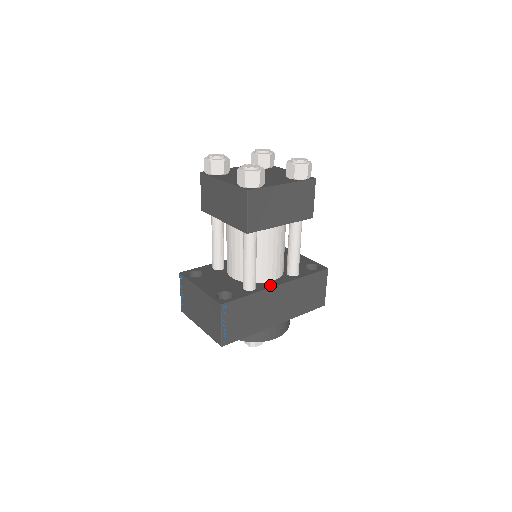
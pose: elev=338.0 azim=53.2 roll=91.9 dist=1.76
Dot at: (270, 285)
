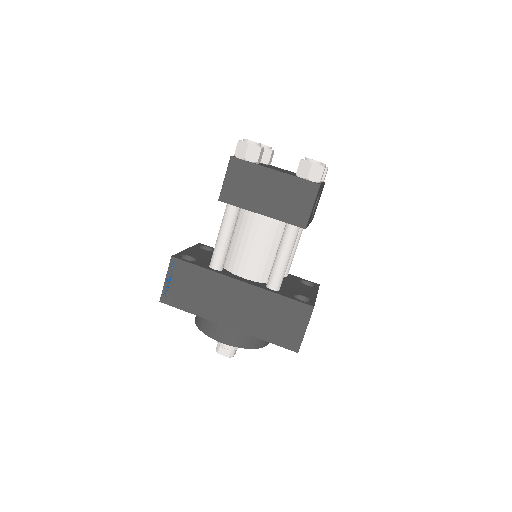
Dot at: (233, 276)
